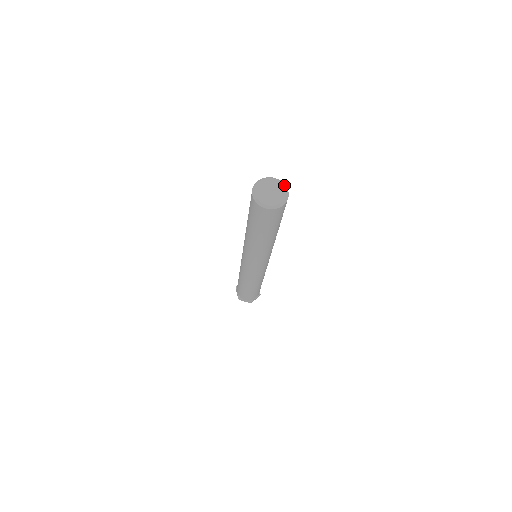
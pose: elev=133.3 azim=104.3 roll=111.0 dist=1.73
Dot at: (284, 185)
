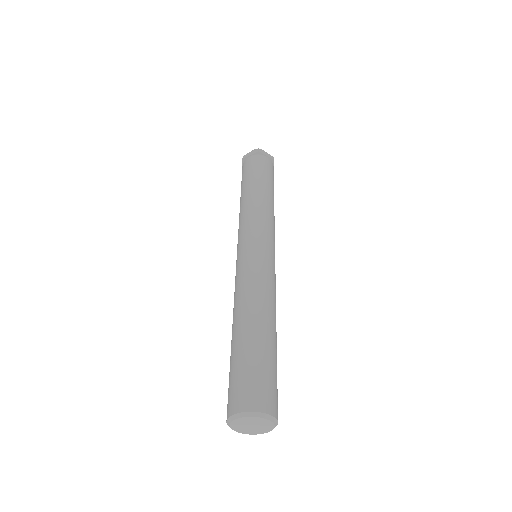
Dot at: (274, 424)
